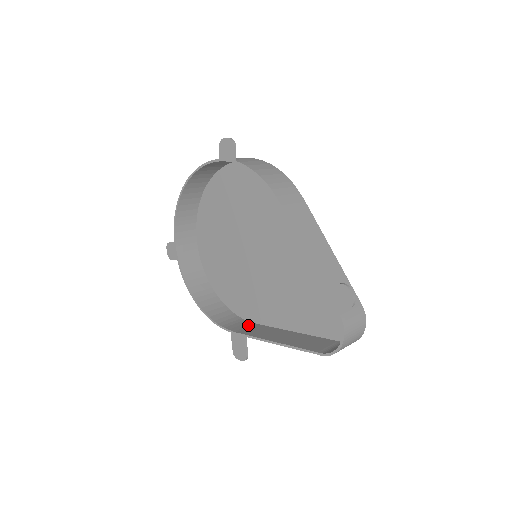
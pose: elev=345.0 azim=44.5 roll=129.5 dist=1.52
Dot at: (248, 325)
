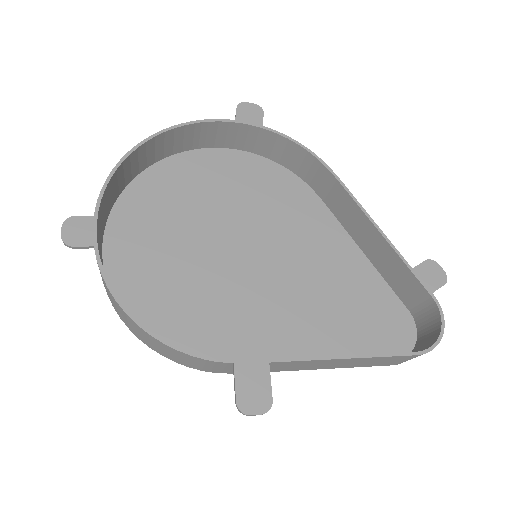
Dot at: occluded
